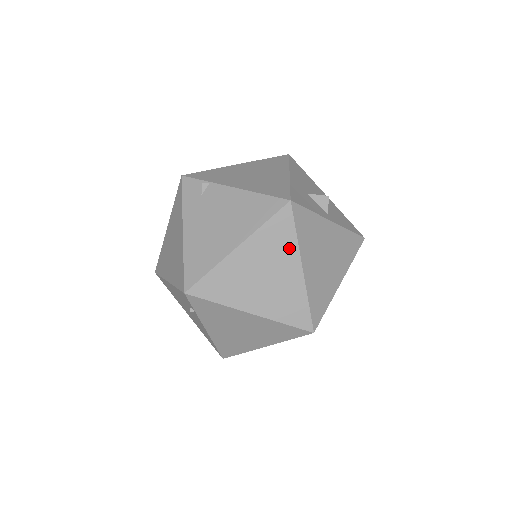
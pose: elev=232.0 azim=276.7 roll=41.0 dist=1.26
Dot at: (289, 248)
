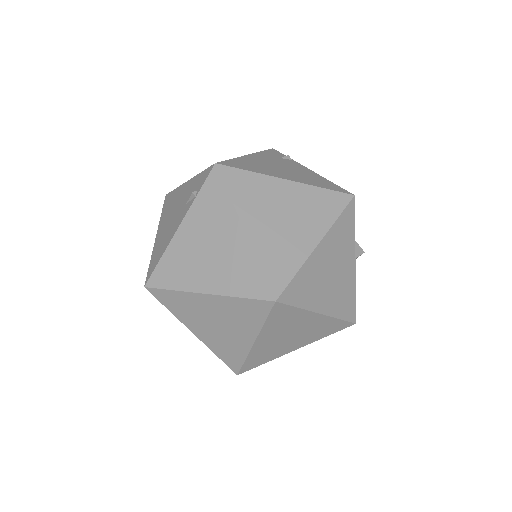
Dot at: (323, 221)
